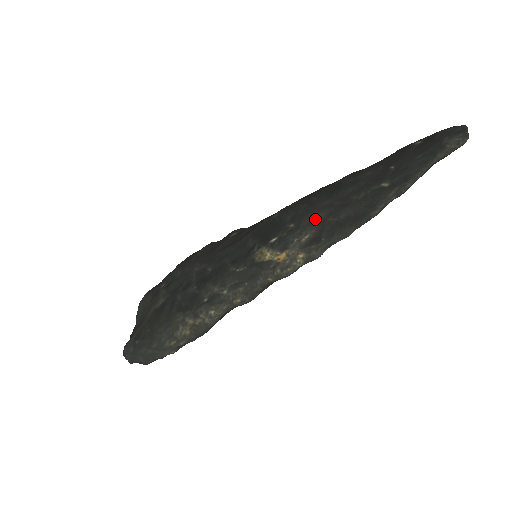
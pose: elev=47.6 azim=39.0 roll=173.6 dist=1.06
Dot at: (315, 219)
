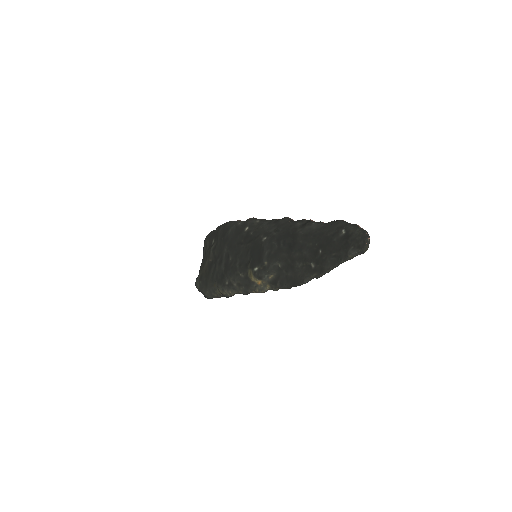
Dot at: (278, 265)
